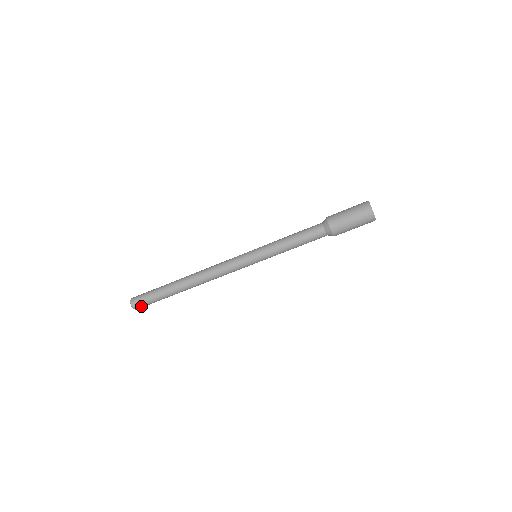
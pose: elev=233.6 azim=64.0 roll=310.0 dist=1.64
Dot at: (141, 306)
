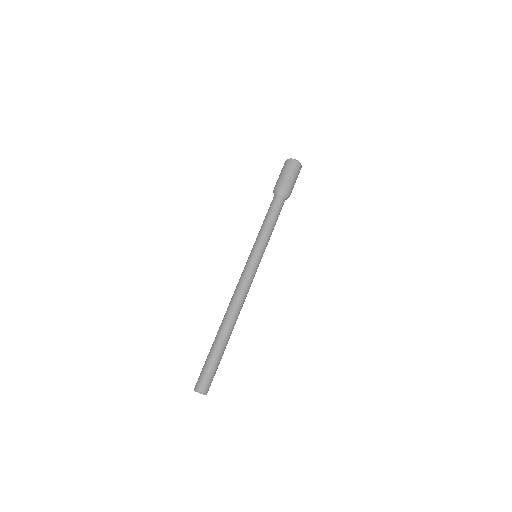
Dot at: (200, 381)
